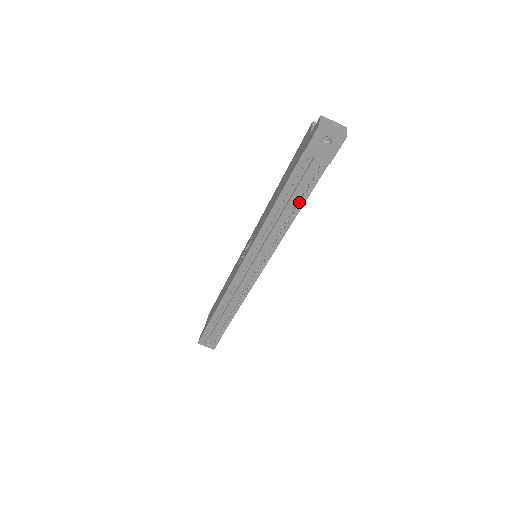
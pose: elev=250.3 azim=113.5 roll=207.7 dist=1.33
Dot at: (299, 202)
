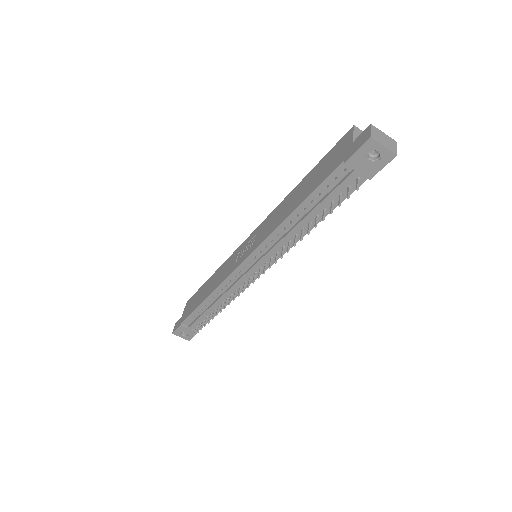
Dot at: (324, 213)
